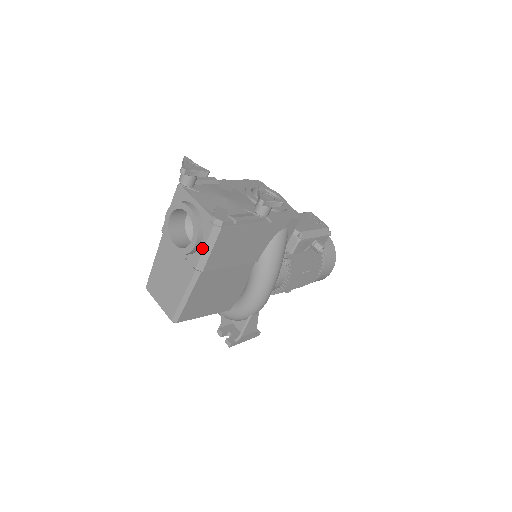
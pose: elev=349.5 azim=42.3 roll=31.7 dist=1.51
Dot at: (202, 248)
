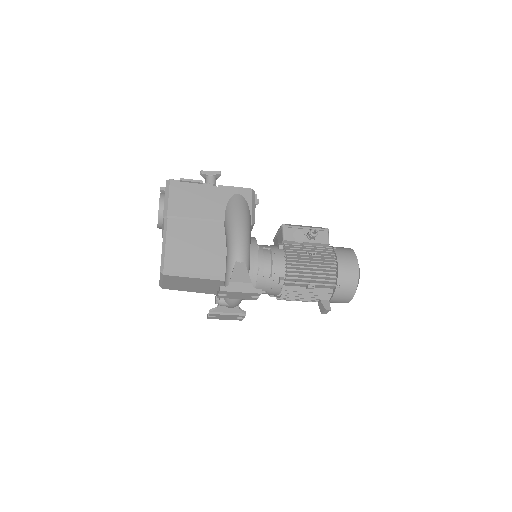
Dot at: (164, 202)
